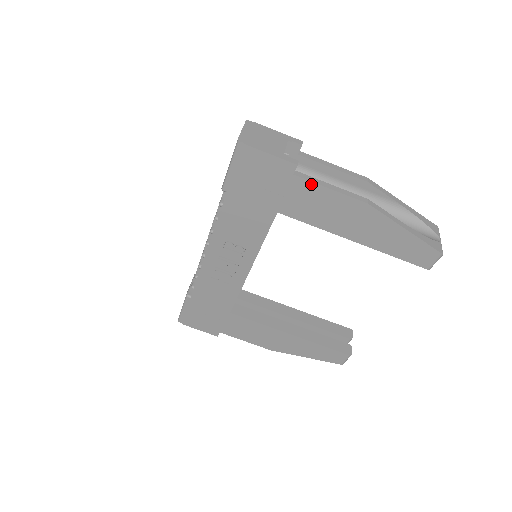
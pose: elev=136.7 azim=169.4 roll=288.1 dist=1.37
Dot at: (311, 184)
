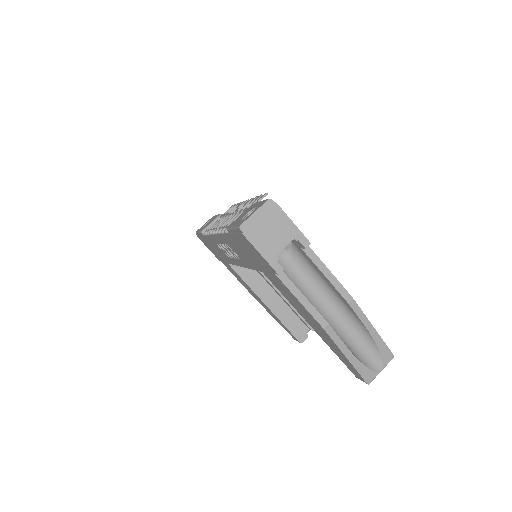
Dot at: (287, 288)
